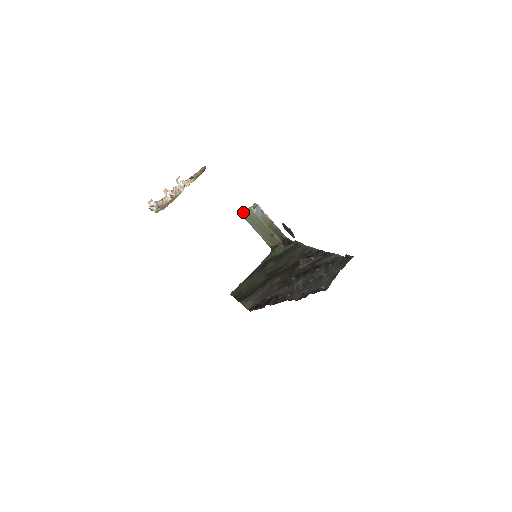
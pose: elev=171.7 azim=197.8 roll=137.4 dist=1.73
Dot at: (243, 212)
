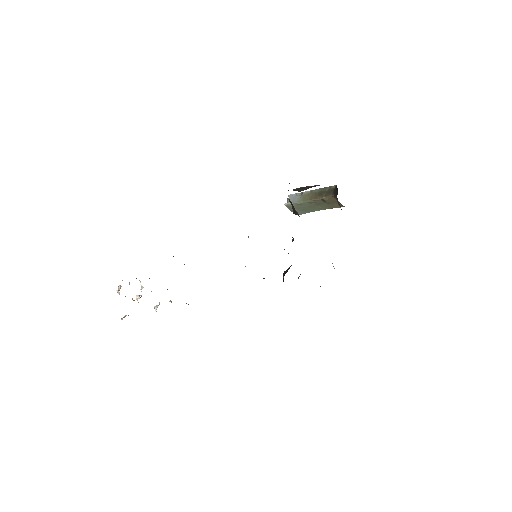
Dot at: occluded
